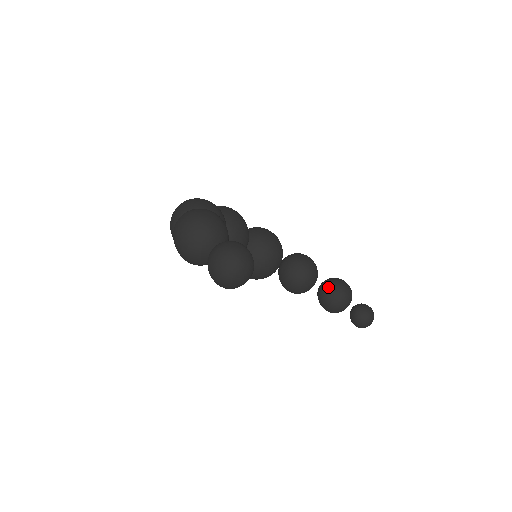
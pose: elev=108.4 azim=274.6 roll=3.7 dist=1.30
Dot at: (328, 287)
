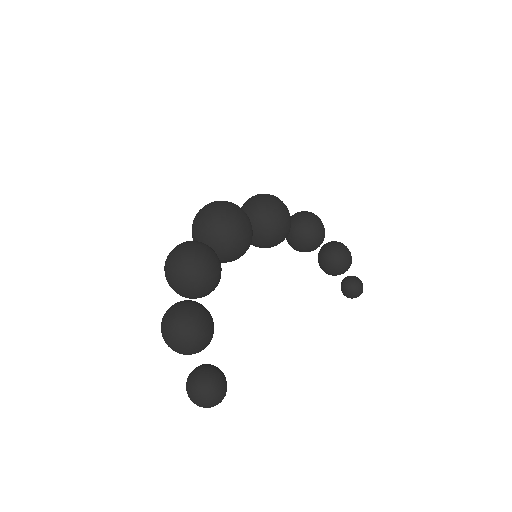
Dot at: (328, 259)
